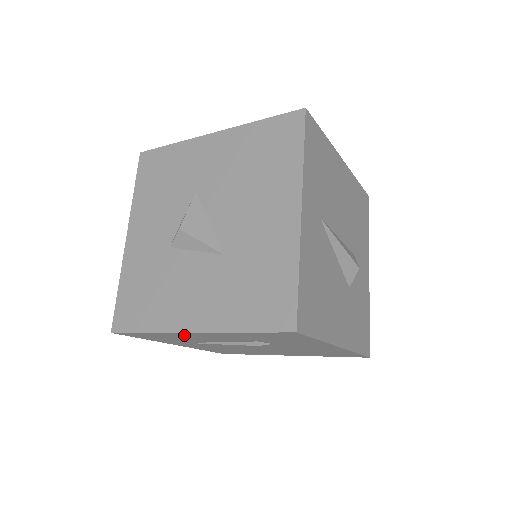
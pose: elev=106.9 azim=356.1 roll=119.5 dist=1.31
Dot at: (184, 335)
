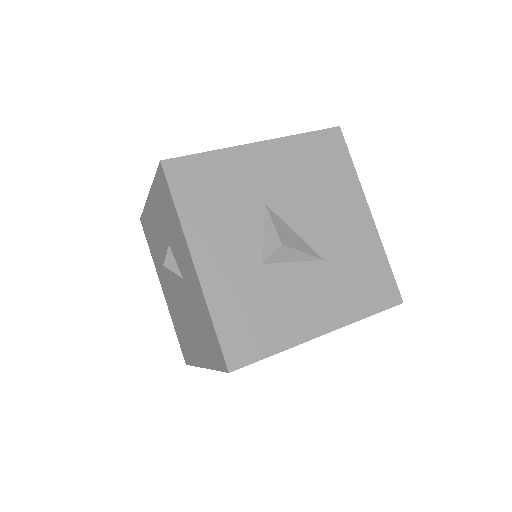
Dot at: occluded
